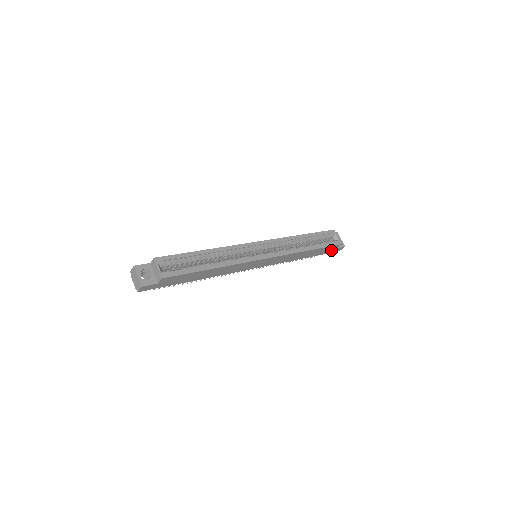
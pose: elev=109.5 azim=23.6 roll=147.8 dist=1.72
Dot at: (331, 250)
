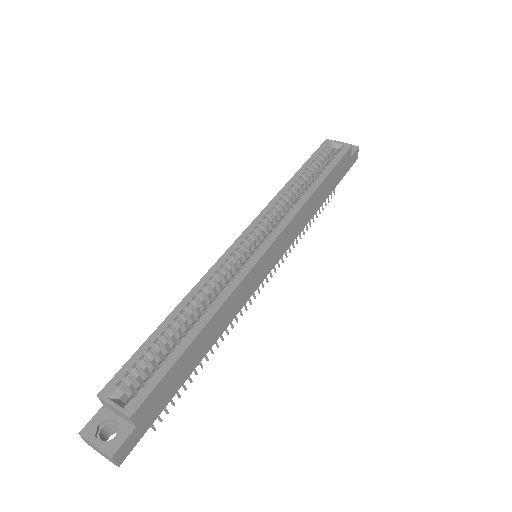
Dot at: (346, 165)
